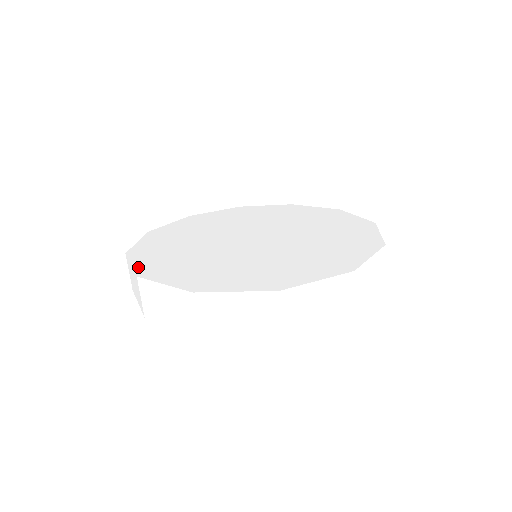
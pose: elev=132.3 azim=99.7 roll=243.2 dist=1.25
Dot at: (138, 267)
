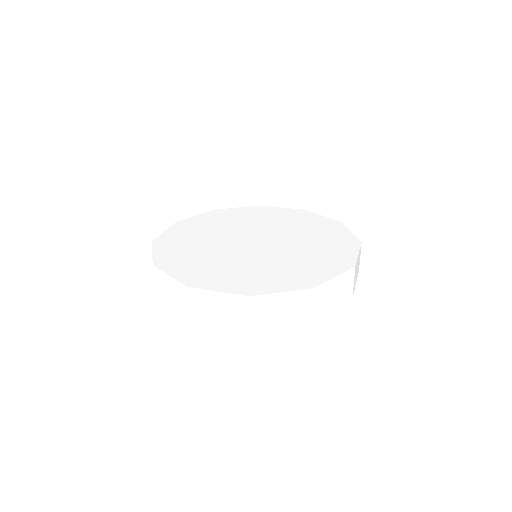
Dot at: (156, 256)
